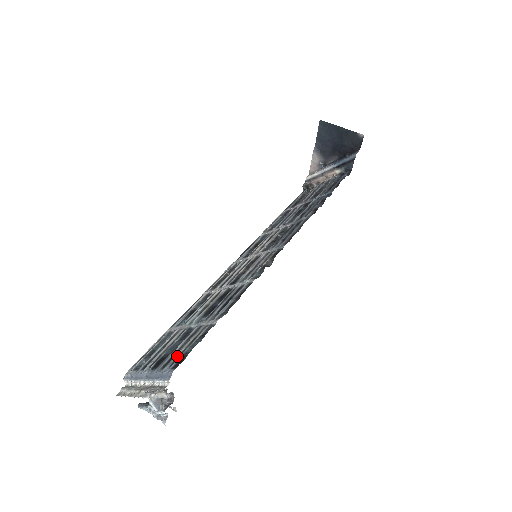
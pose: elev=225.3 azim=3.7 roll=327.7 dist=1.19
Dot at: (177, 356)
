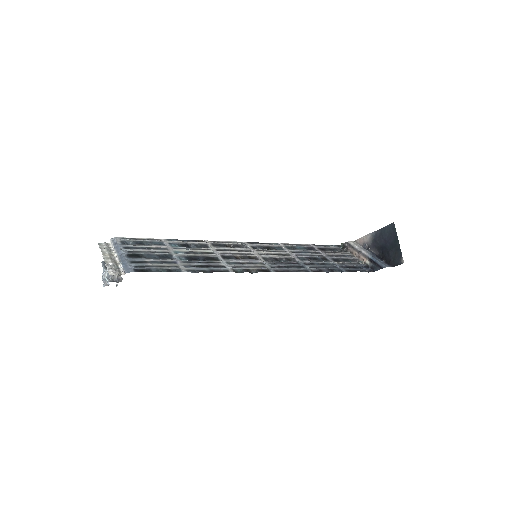
Dot at: (145, 265)
